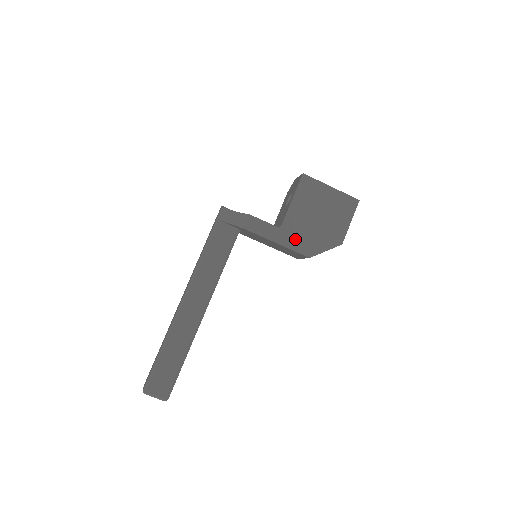
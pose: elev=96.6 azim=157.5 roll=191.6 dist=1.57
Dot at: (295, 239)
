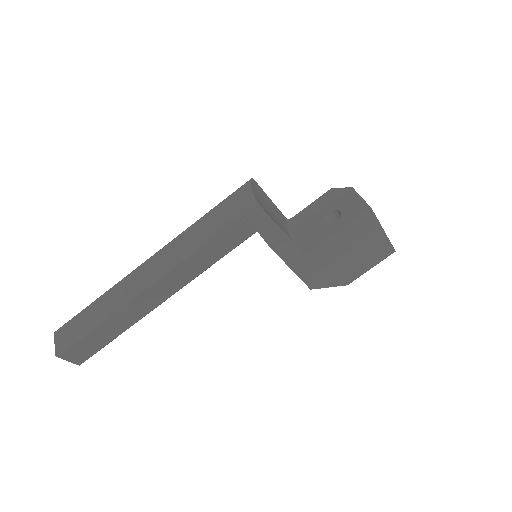
Dot at: (311, 270)
